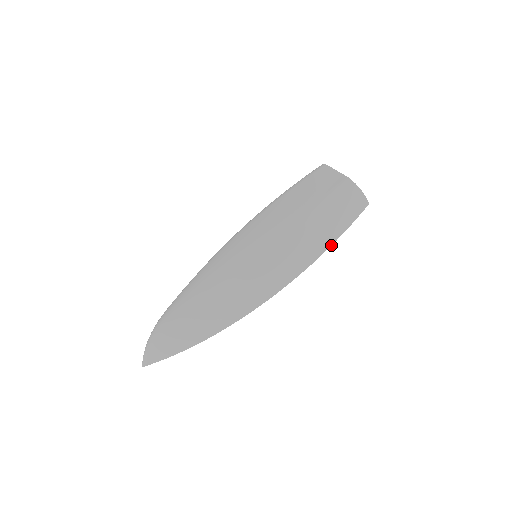
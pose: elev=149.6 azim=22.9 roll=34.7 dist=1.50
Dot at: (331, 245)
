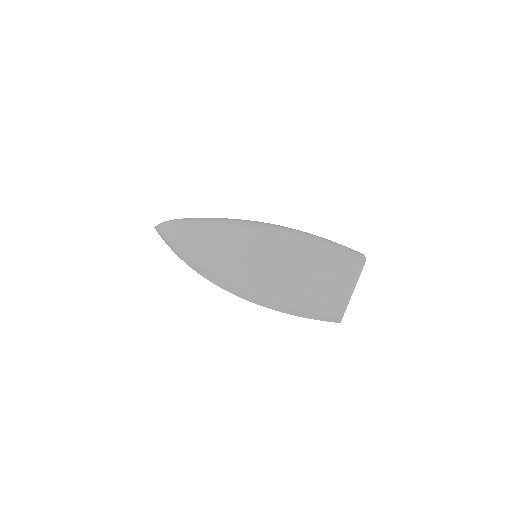
Dot at: occluded
